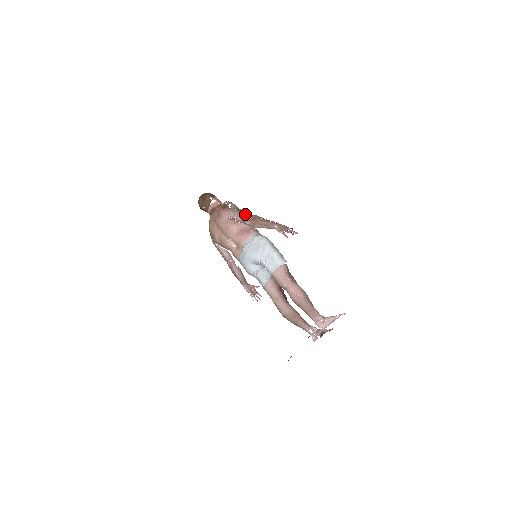
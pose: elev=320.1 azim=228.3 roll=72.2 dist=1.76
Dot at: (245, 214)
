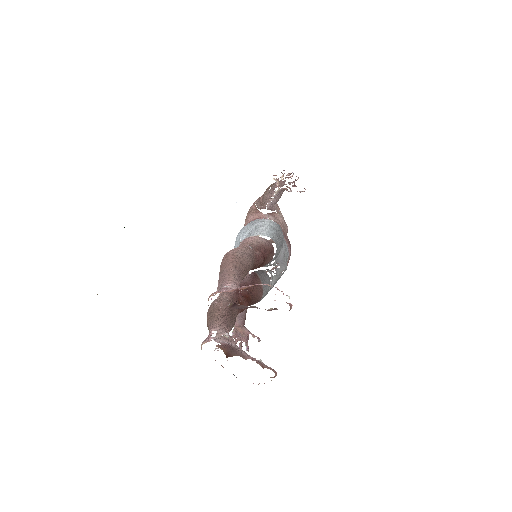
Dot at: occluded
